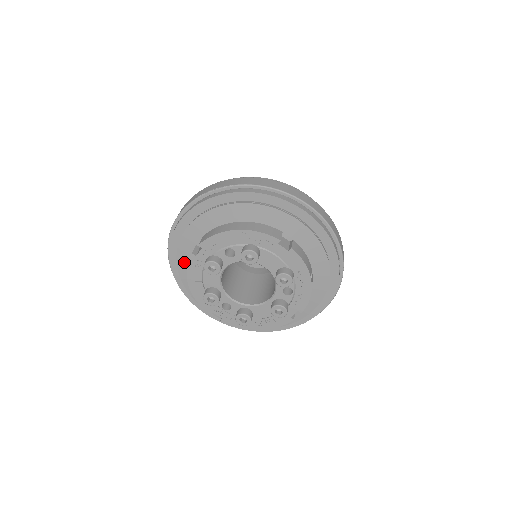
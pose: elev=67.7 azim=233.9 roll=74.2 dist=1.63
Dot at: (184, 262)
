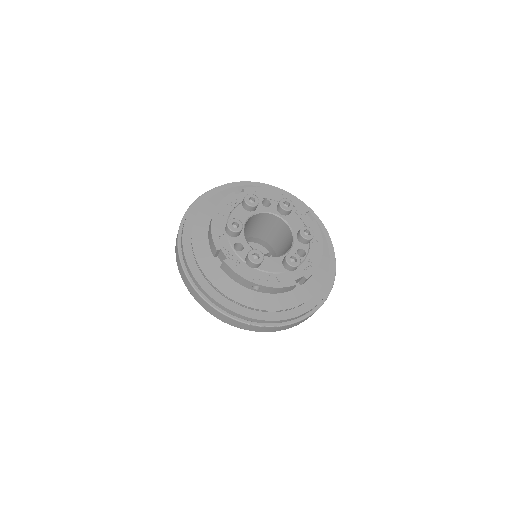
Dot at: (207, 211)
